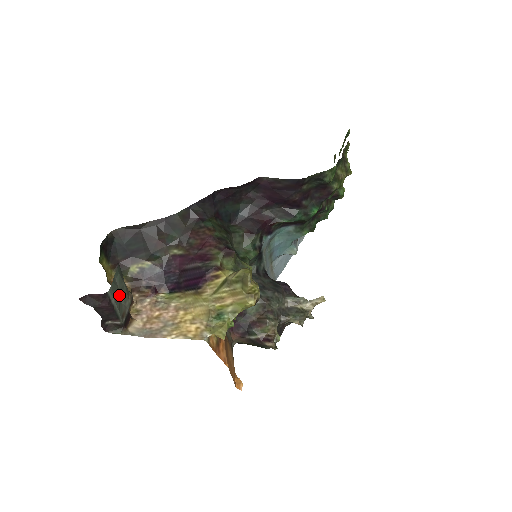
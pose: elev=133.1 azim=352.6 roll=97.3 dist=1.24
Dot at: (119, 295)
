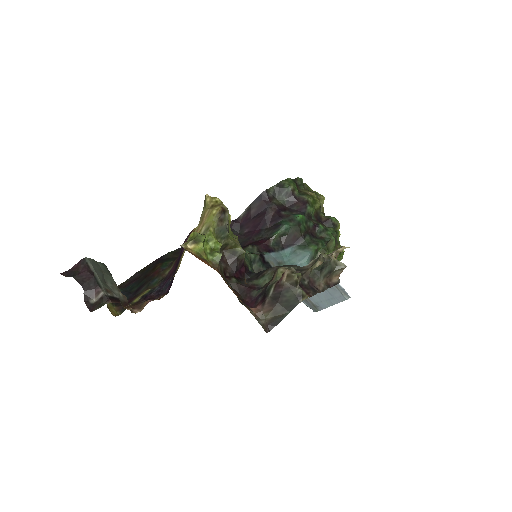
Dot at: (103, 277)
